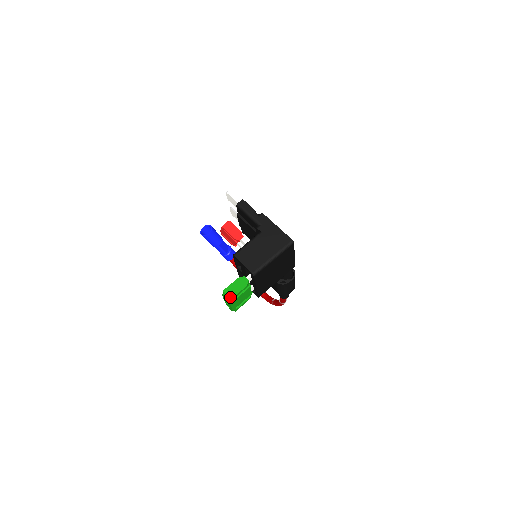
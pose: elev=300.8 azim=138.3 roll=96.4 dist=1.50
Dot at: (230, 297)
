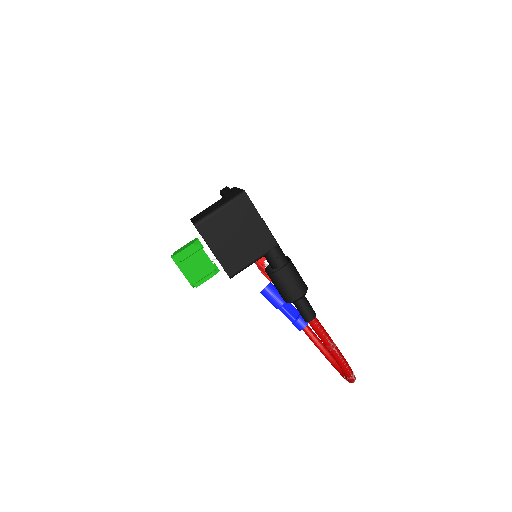
Dot at: (174, 255)
